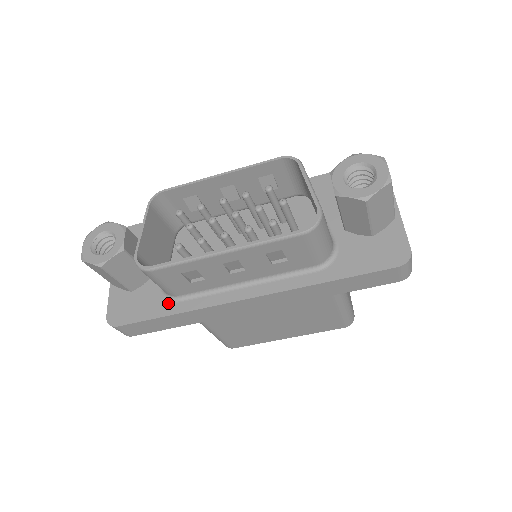
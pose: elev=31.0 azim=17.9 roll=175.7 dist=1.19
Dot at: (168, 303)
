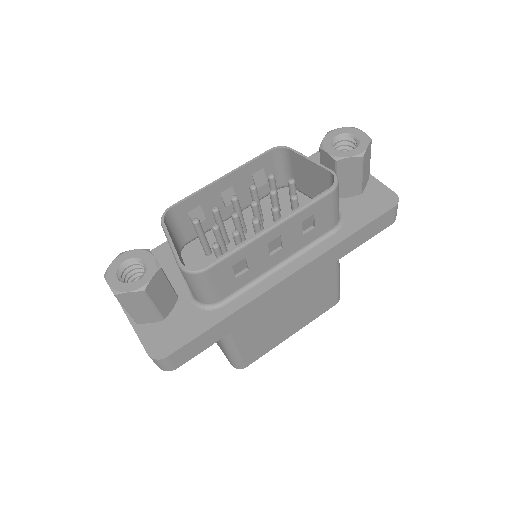
Dot at: (212, 312)
